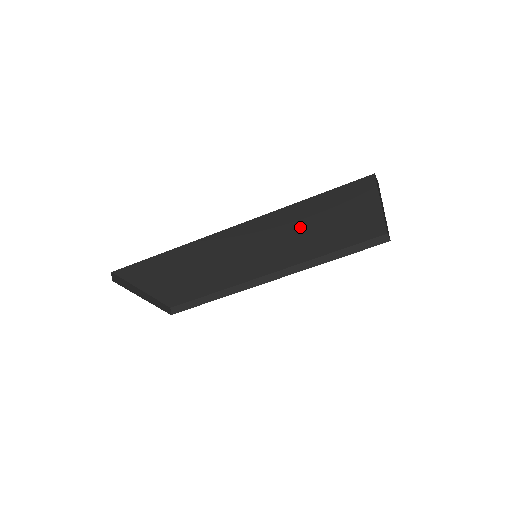
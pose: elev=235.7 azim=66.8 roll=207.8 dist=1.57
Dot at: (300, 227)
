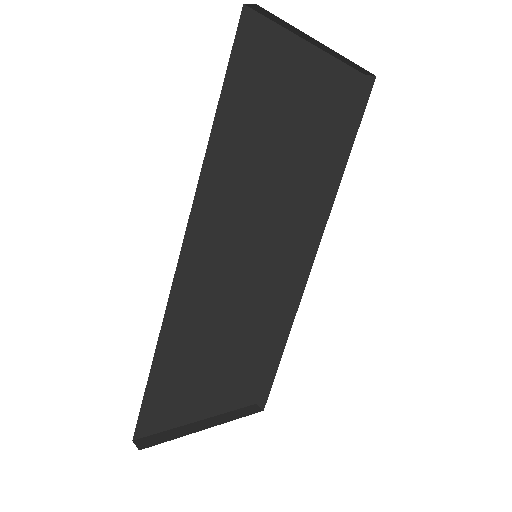
Dot at: (257, 171)
